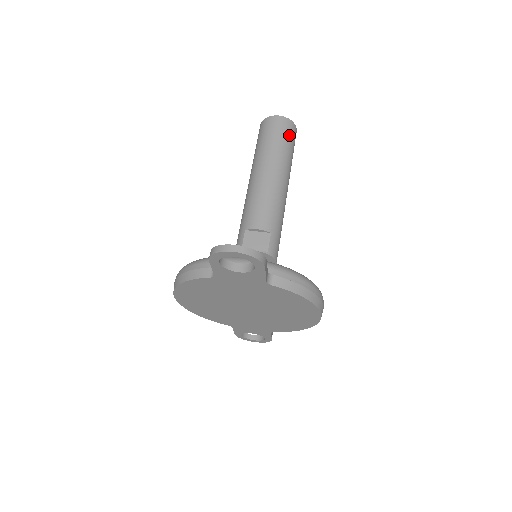
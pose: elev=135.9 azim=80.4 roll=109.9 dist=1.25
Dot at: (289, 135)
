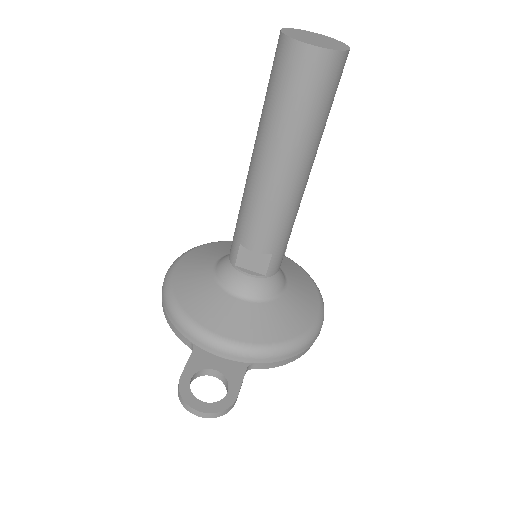
Dot at: (326, 87)
